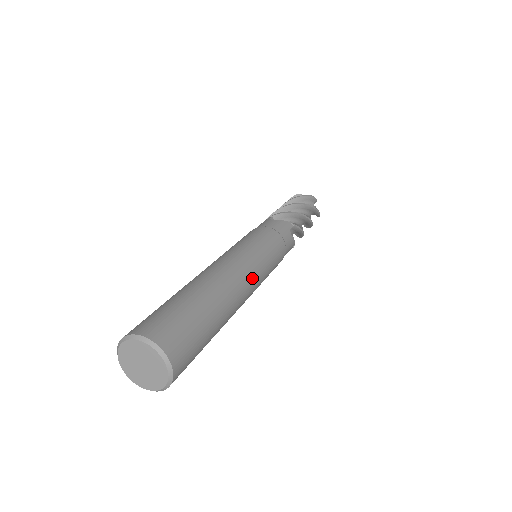
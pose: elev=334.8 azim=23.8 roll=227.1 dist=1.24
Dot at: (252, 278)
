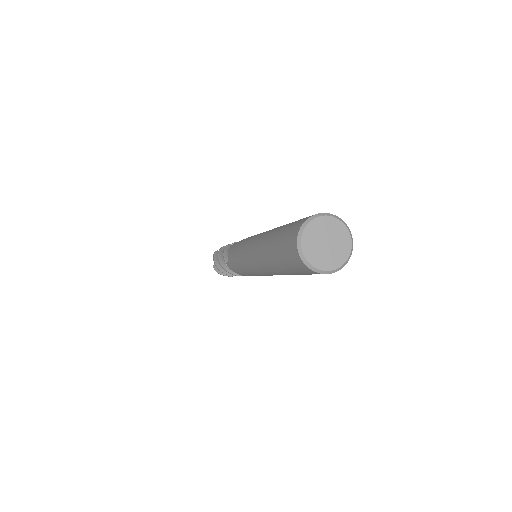
Dot at: occluded
